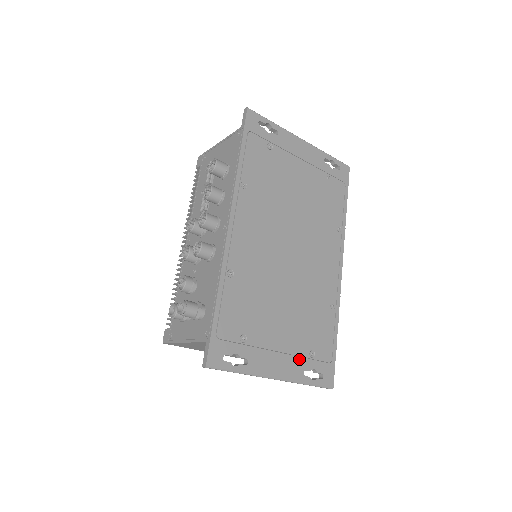
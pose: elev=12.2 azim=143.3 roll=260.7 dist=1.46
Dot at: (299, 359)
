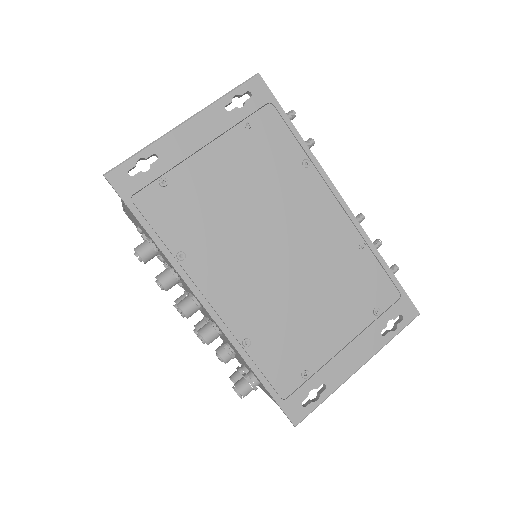
Dot at: (368, 330)
